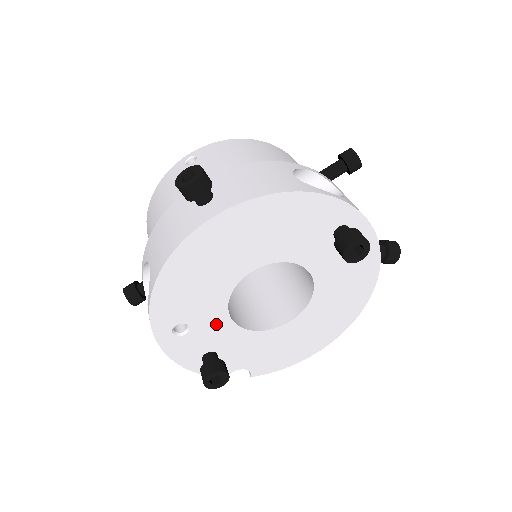
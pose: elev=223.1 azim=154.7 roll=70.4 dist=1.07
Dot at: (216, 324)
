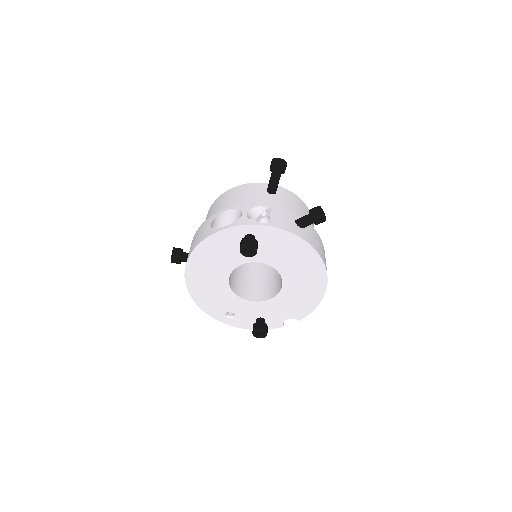
Dot at: (243, 306)
